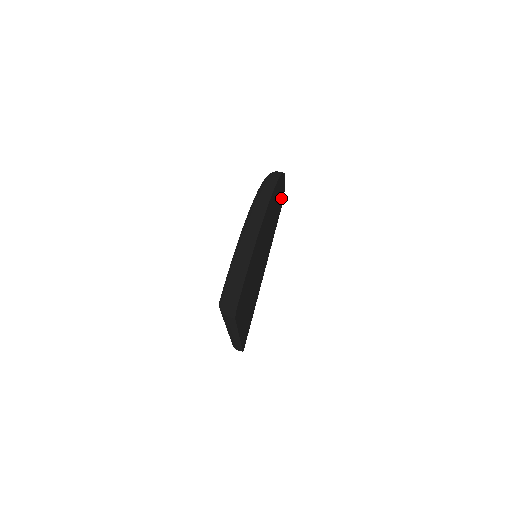
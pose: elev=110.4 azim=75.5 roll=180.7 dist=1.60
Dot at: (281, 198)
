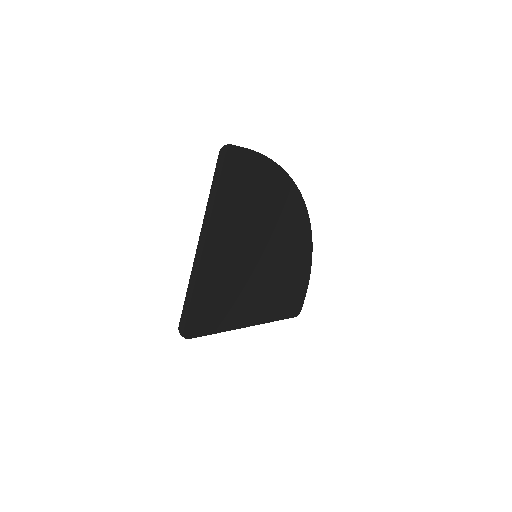
Dot at: (299, 287)
